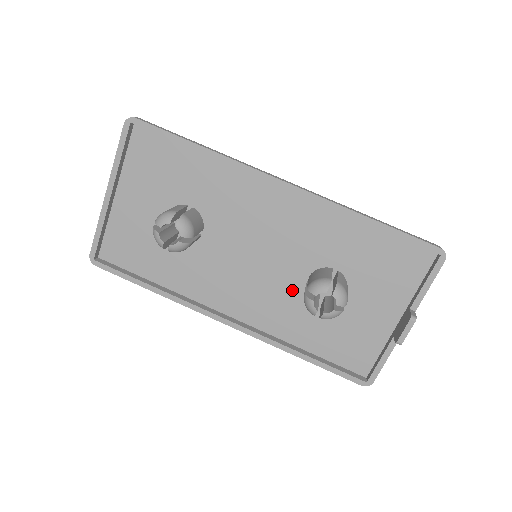
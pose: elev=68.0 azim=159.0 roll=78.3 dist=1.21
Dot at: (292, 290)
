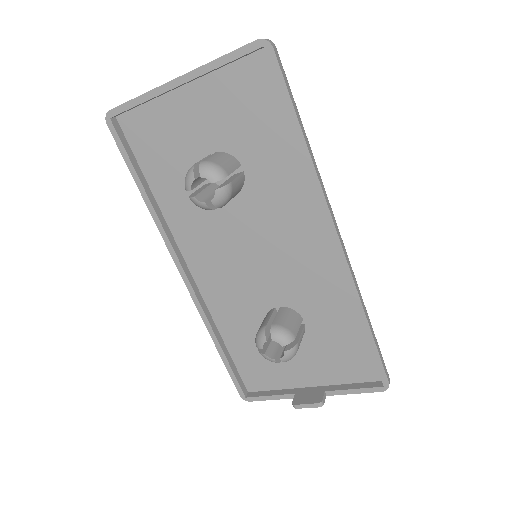
Dot at: (257, 302)
